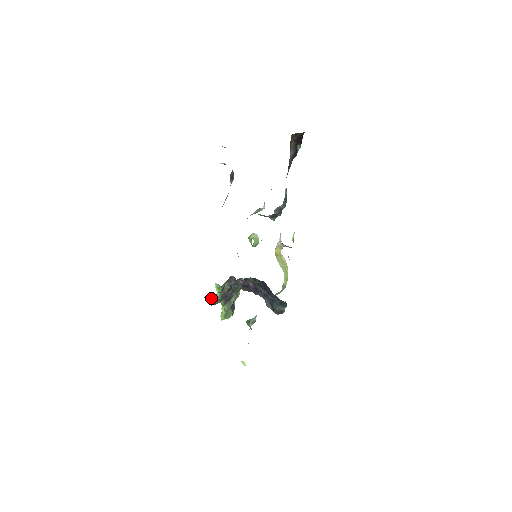
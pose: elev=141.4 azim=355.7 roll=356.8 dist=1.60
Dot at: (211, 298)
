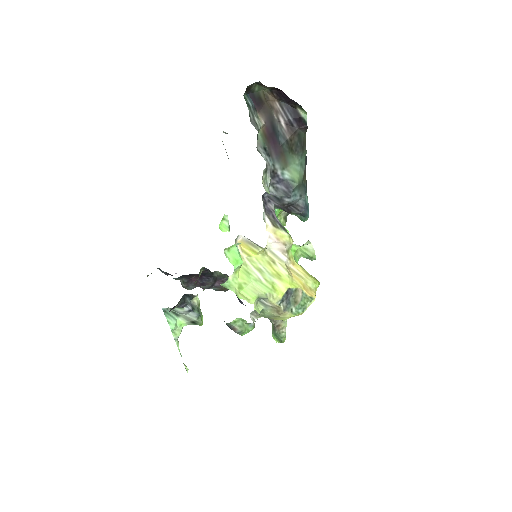
Dot at: occluded
